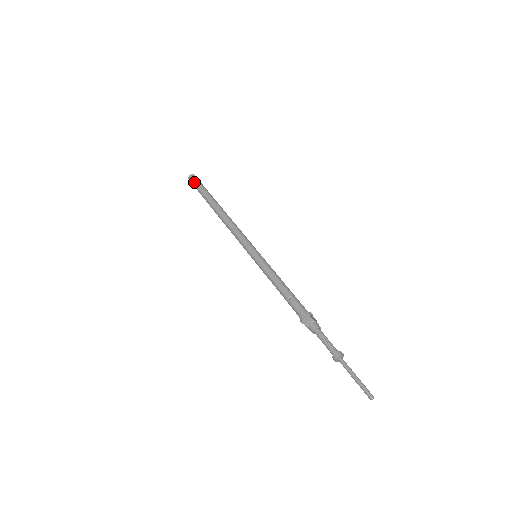
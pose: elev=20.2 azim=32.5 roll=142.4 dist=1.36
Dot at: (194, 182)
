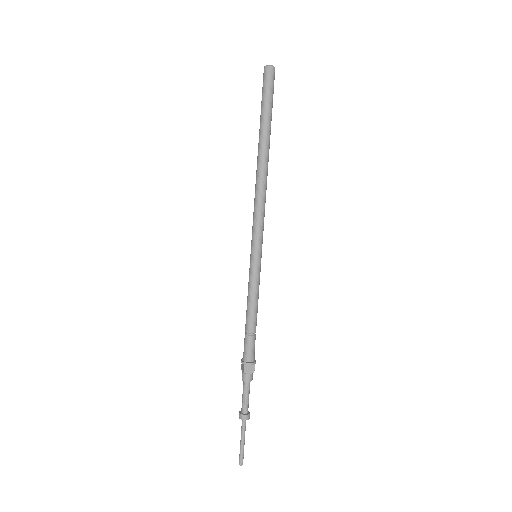
Dot at: occluded
